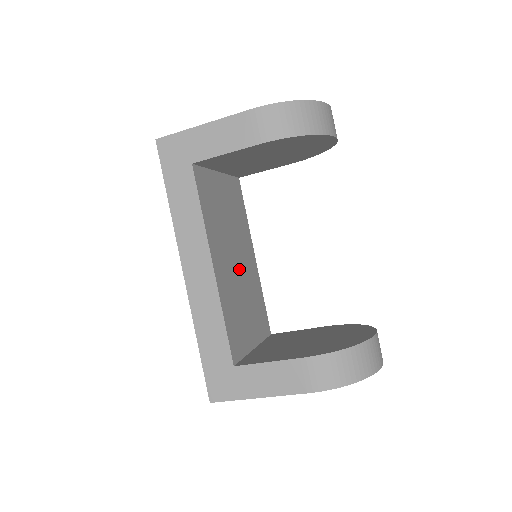
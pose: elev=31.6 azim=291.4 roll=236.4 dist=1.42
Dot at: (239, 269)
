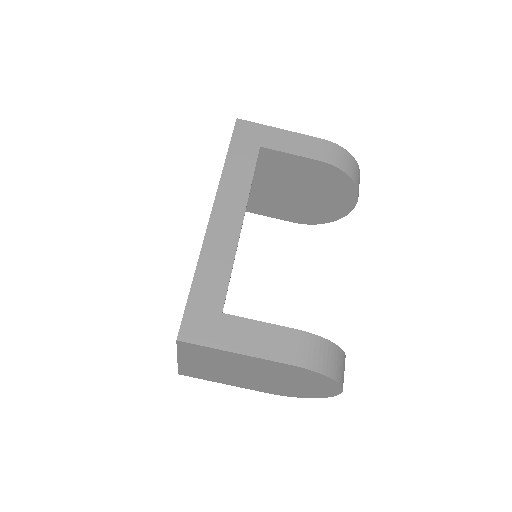
Dot at: occluded
